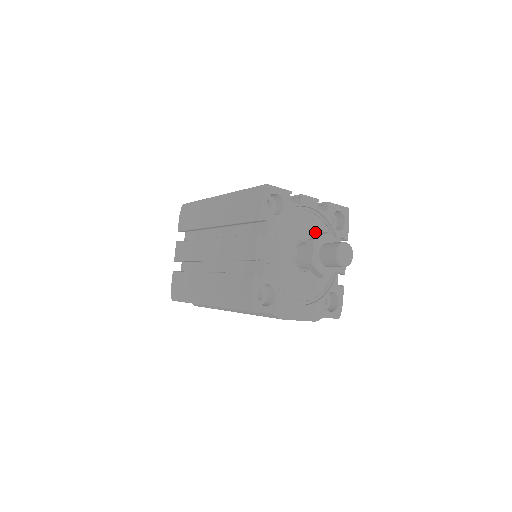
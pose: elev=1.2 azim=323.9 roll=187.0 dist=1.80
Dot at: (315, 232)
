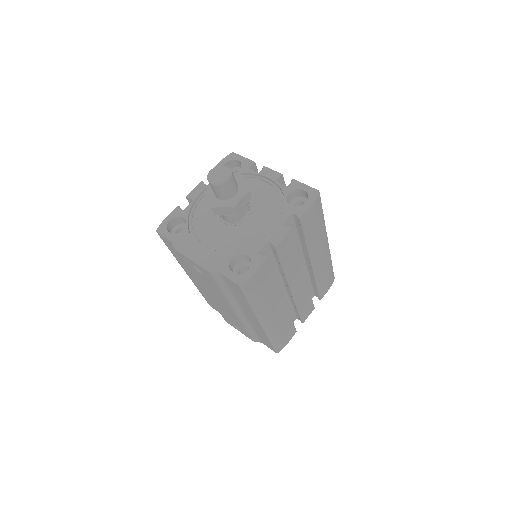
Dot at: (261, 198)
